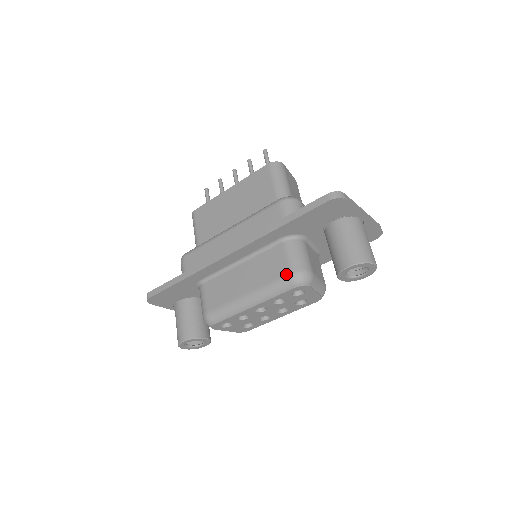
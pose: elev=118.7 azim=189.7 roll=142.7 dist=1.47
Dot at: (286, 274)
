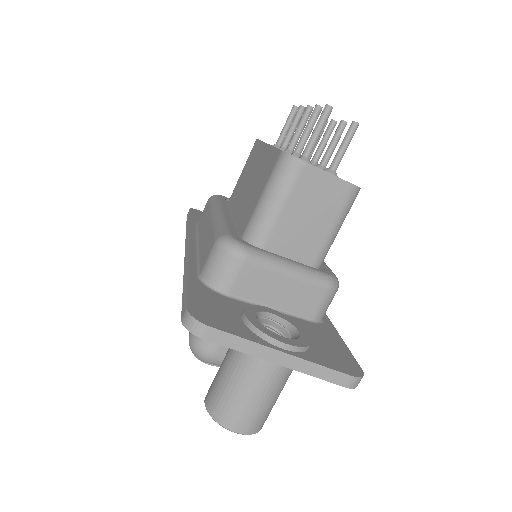
Dot at: occluded
